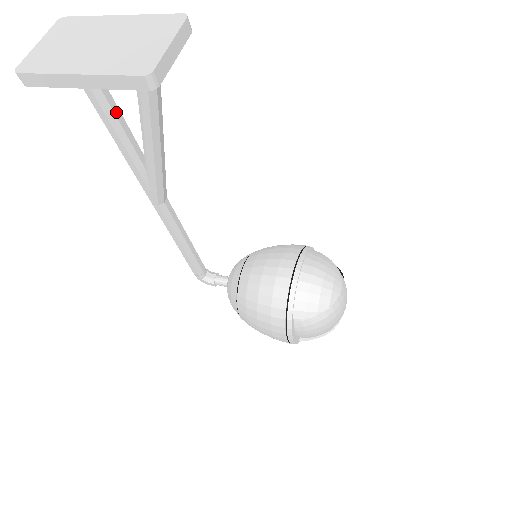
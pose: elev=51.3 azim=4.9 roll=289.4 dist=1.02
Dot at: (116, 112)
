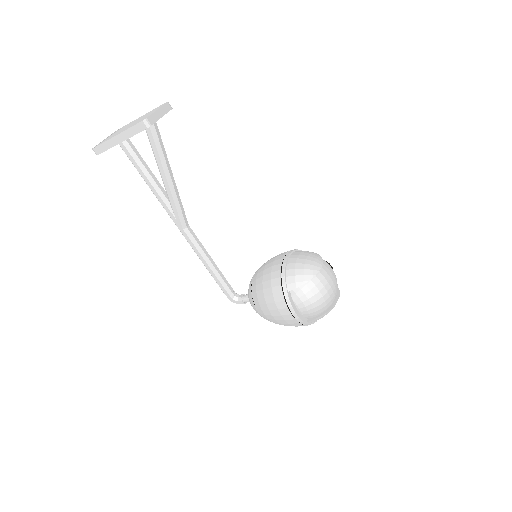
Dot at: (146, 166)
